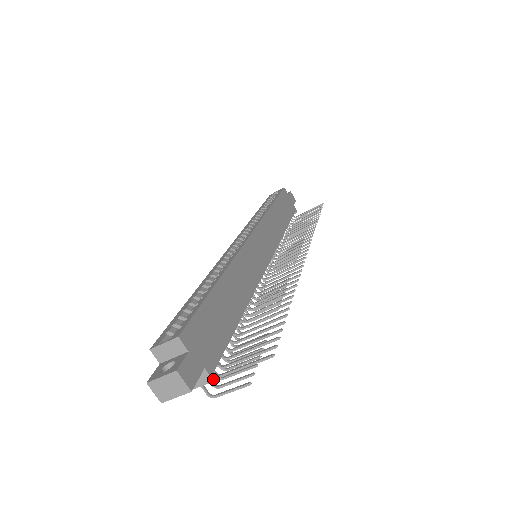
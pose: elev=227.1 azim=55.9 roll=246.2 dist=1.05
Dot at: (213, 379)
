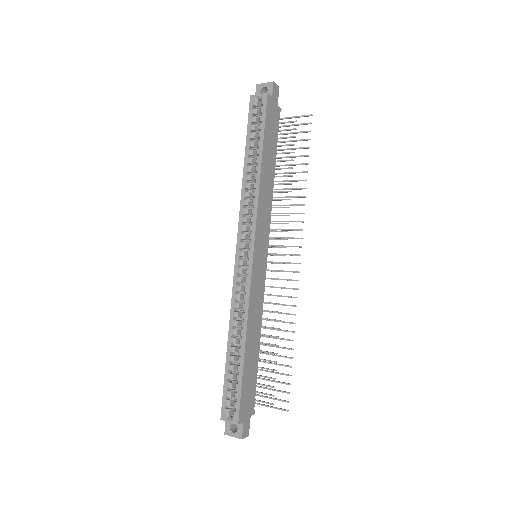
Dot at: occluded
